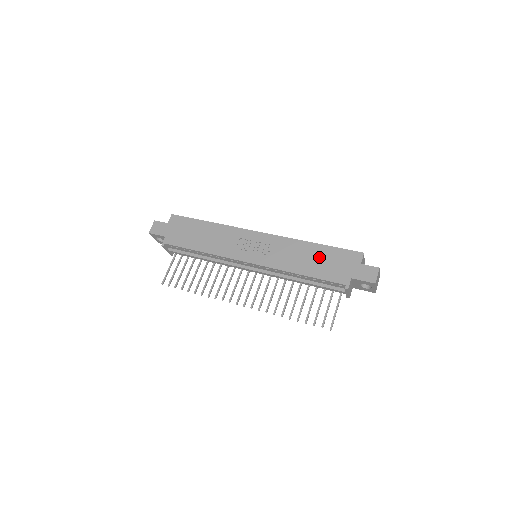
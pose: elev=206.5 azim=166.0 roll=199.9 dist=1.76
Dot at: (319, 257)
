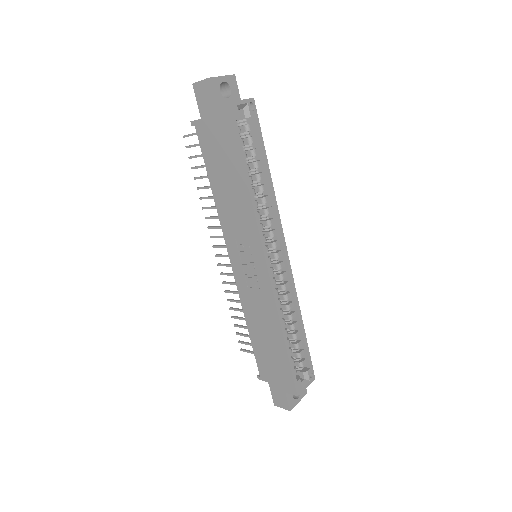
Dot at: (272, 347)
